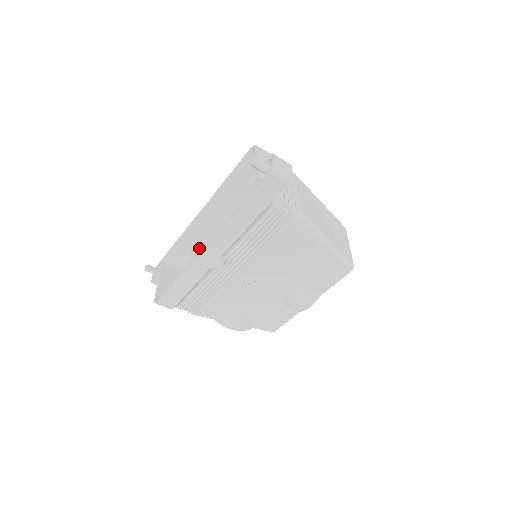
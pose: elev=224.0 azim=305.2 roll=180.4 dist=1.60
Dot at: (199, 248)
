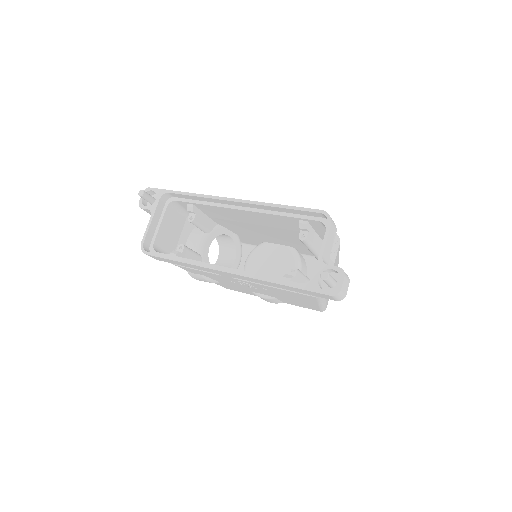
Dot at: (206, 209)
